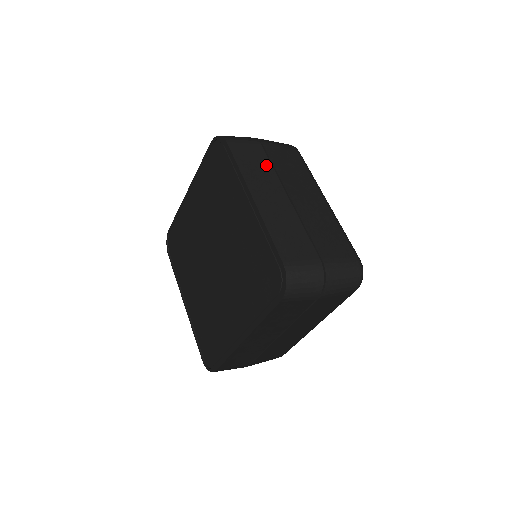
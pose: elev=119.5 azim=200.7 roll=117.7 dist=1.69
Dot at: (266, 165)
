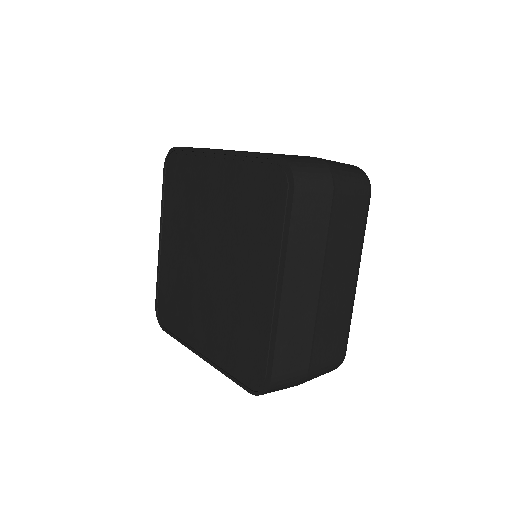
Dot at: (321, 233)
